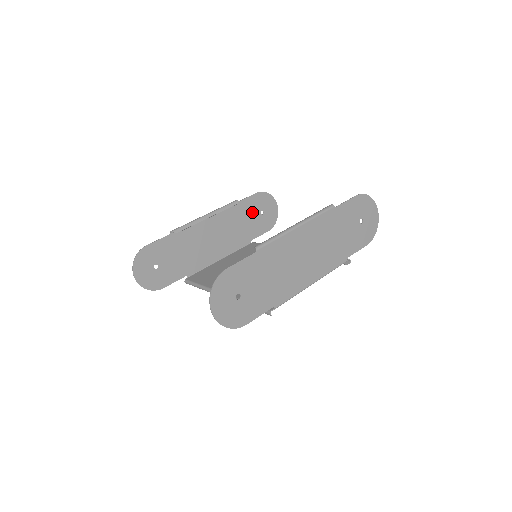
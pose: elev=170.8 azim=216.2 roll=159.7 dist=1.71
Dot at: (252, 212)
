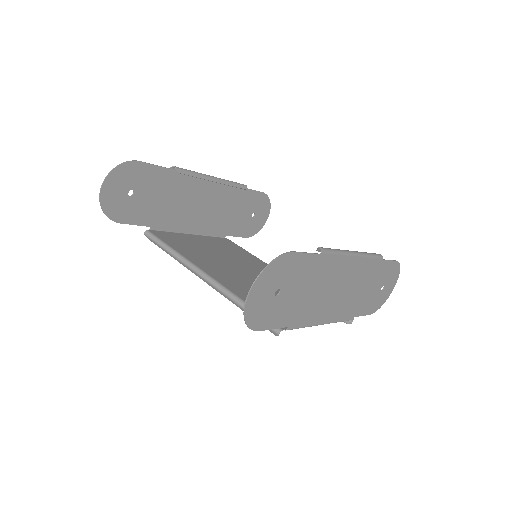
Dot at: (247, 208)
